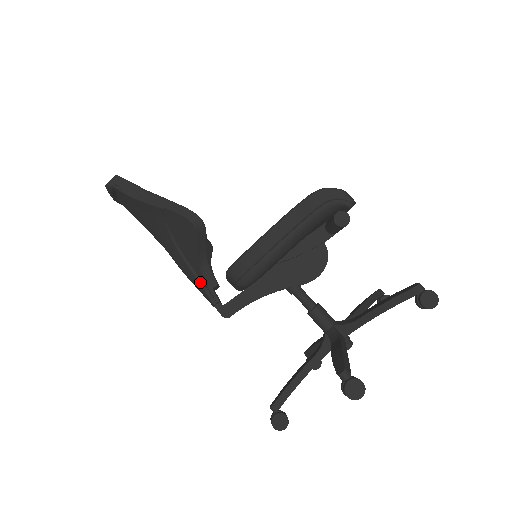
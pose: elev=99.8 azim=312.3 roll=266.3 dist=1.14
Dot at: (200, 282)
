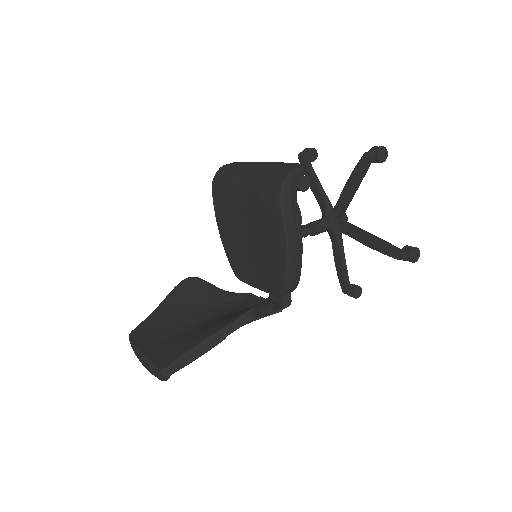
Dot at: (263, 317)
